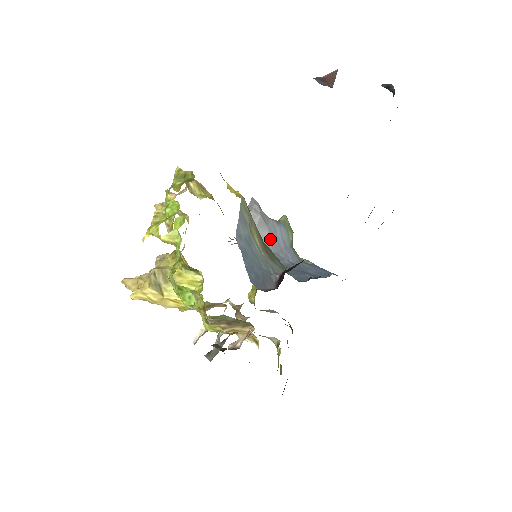
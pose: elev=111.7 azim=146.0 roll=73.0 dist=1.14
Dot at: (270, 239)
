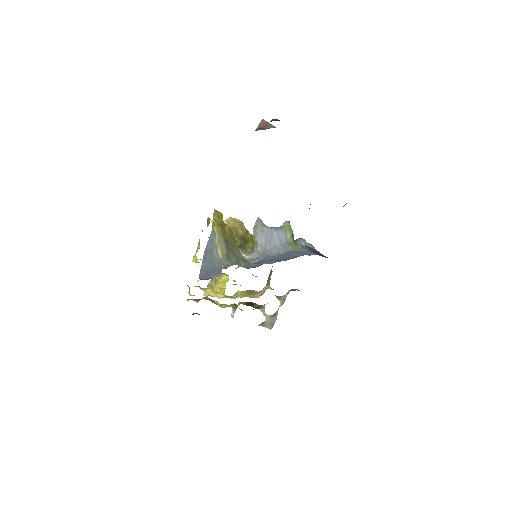
Dot at: (266, 242)
